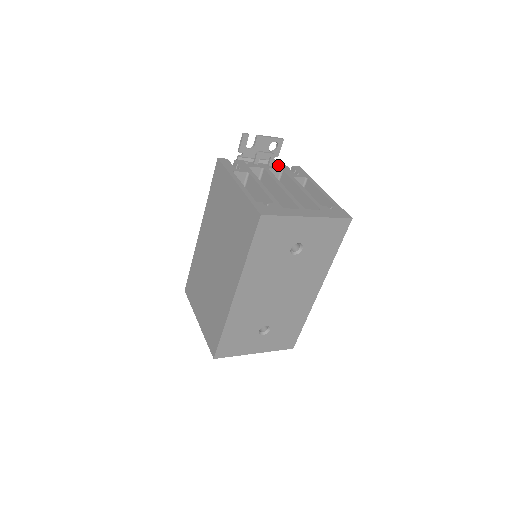
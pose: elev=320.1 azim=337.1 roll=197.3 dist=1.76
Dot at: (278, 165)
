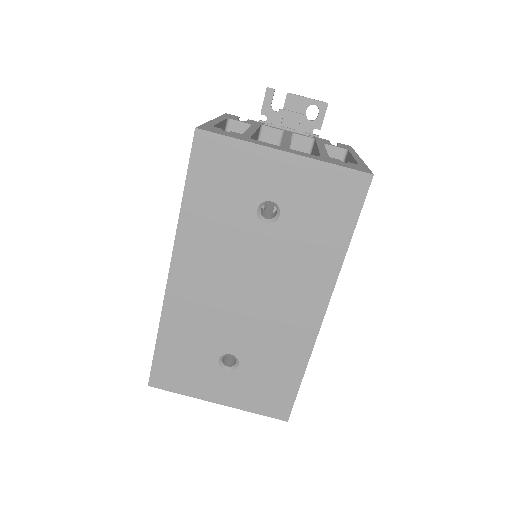
Dot at: (314, 136)
